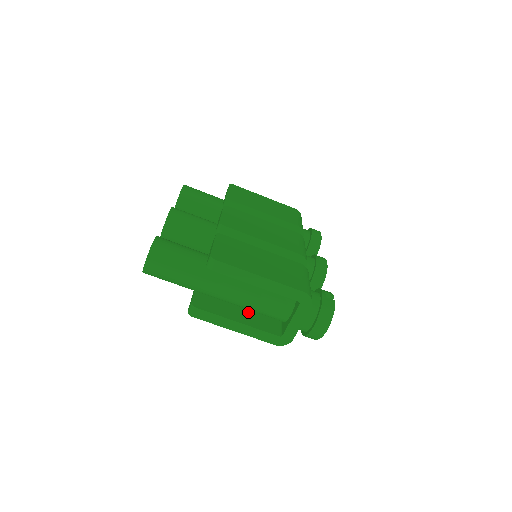
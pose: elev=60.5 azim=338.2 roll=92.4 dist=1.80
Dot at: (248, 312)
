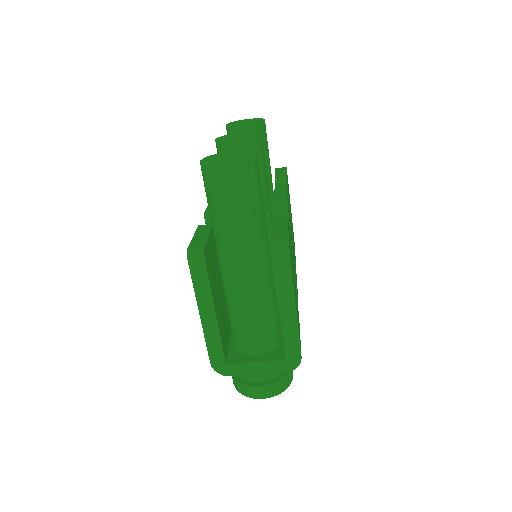
Dot at: (222, 307)
